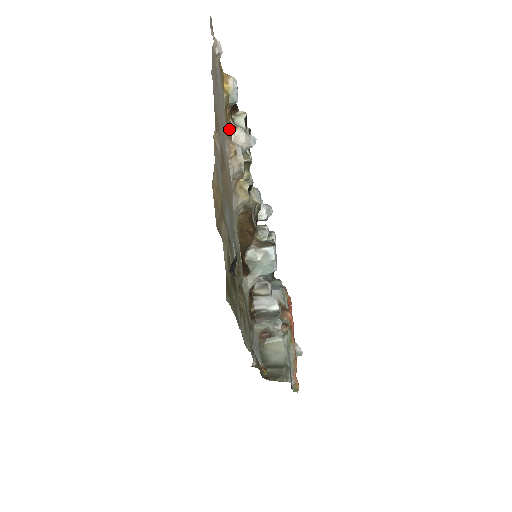
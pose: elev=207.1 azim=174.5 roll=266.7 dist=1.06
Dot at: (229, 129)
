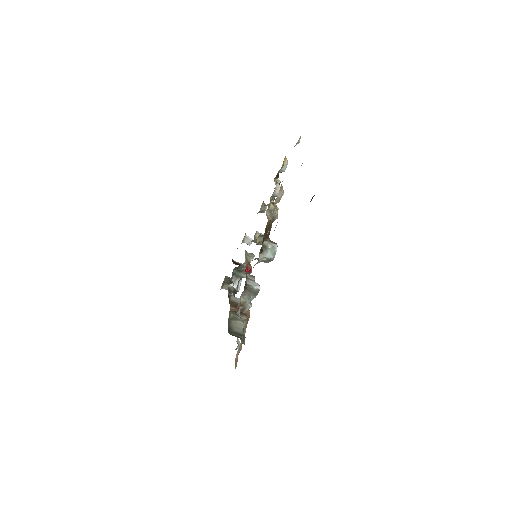
Dot at: (276, 181)
